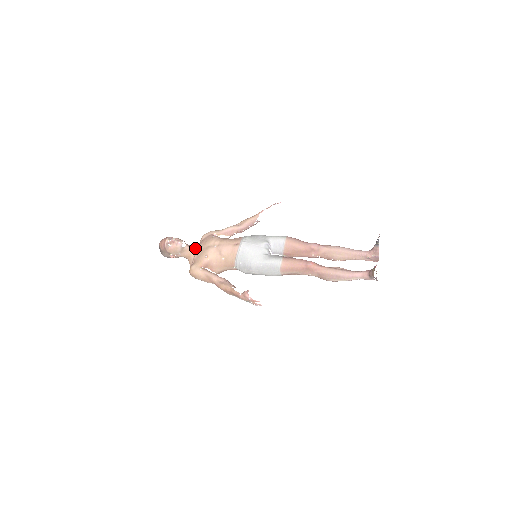
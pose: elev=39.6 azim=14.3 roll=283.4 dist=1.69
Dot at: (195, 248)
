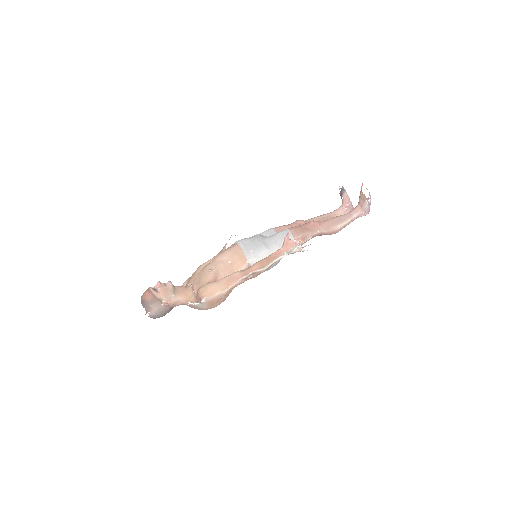
Dot at: (186, 286)
